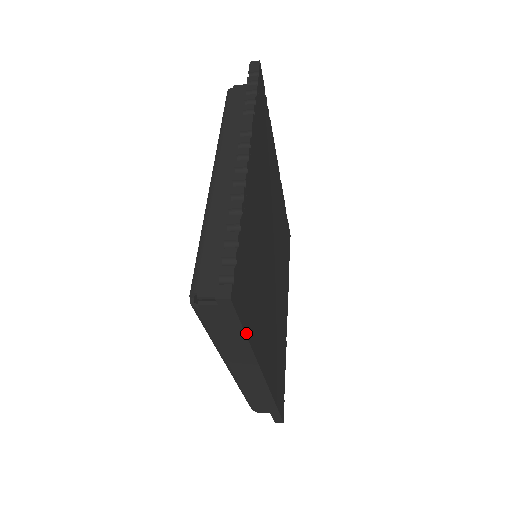
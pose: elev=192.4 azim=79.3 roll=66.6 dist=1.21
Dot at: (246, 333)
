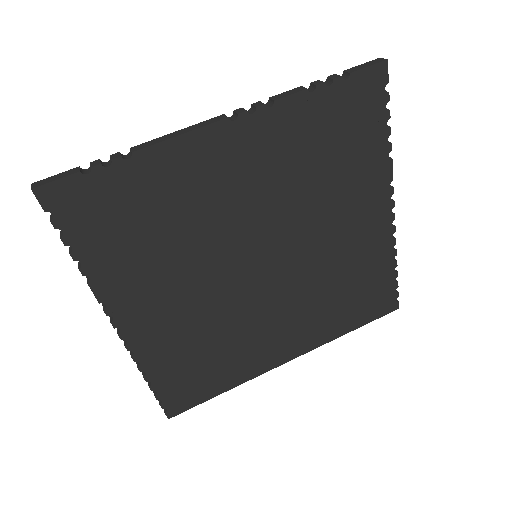
Dot at: (215, 395)
